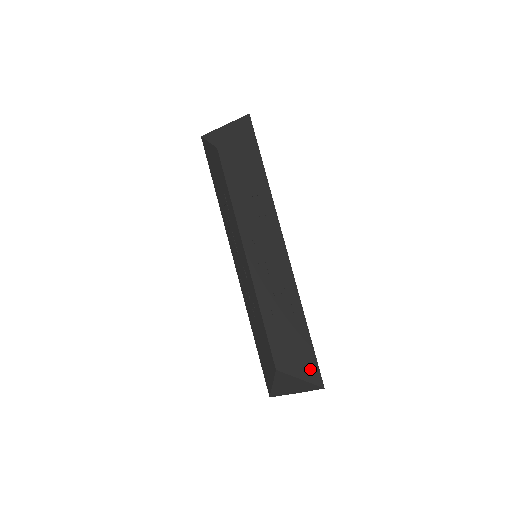
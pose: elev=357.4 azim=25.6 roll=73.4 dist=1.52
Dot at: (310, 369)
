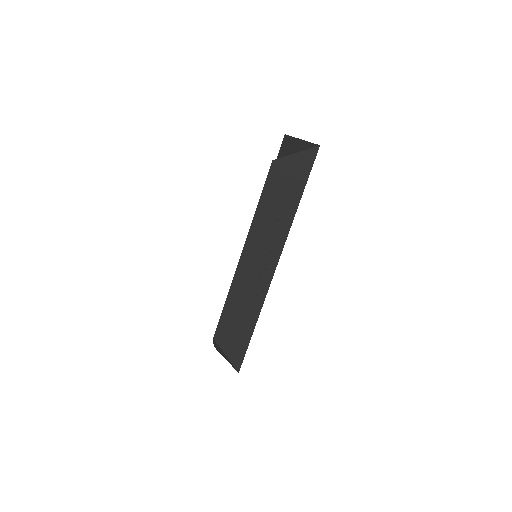
Dot at: (237, 355)
